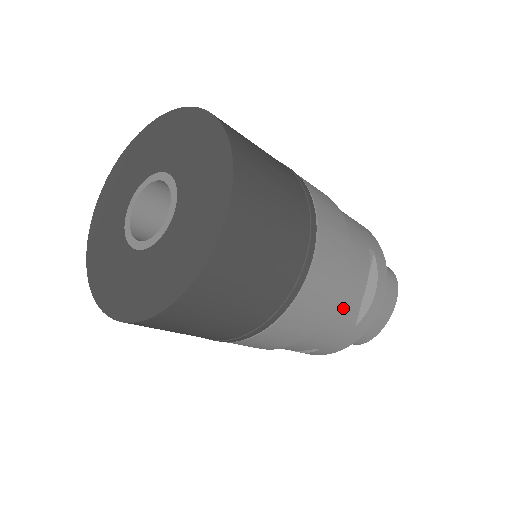
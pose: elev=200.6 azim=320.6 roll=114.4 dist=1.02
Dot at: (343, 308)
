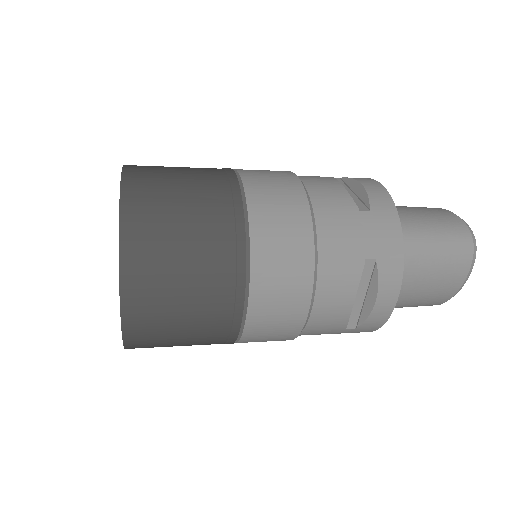
Dot at: (322, 323)
